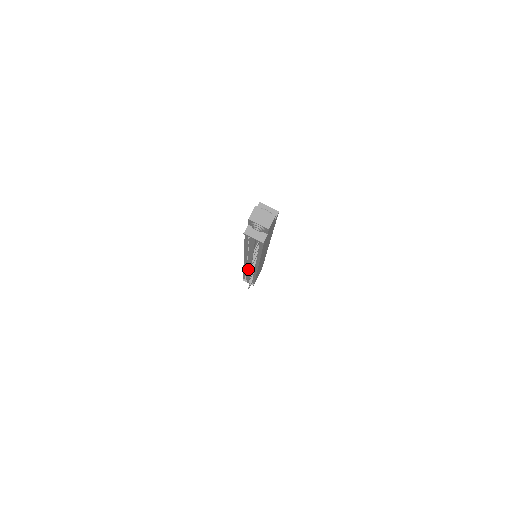
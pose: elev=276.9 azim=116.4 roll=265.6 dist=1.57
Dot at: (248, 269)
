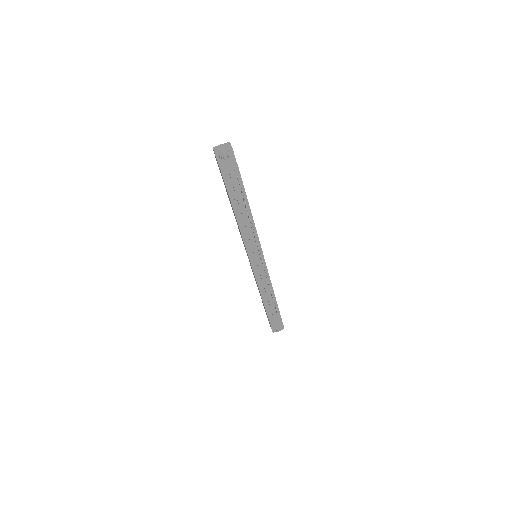
Dot at: (260, 276)
